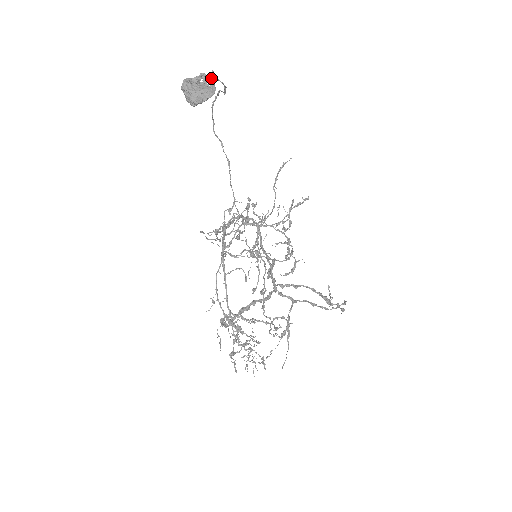
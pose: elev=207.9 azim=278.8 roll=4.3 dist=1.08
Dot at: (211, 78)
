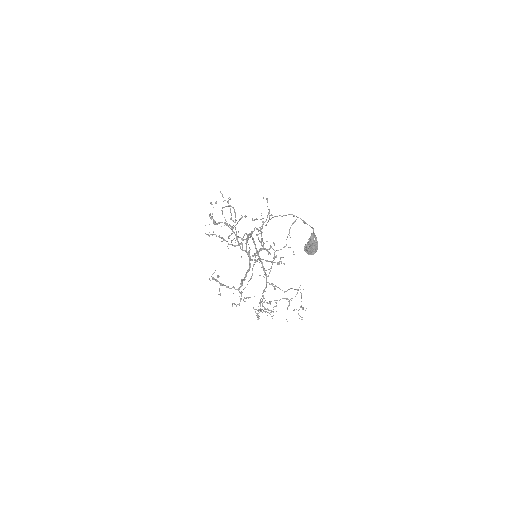
Dot at: (315, 235)
